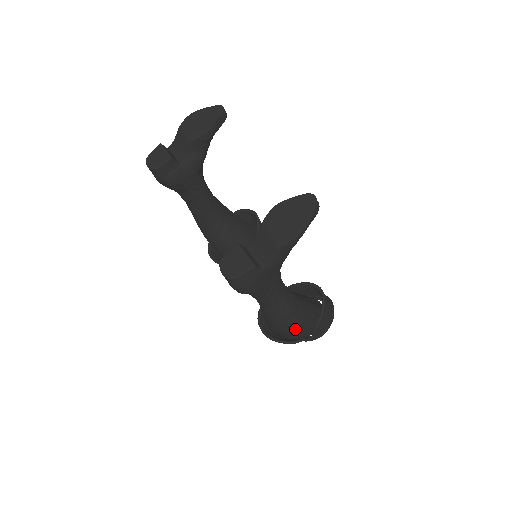
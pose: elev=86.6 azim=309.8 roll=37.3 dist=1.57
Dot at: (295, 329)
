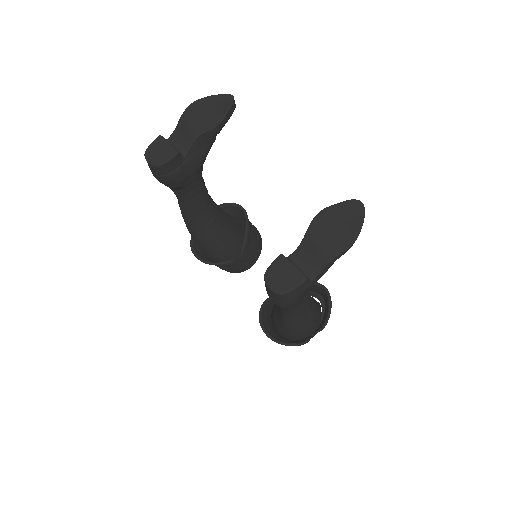
Dot at: (309, 332)
